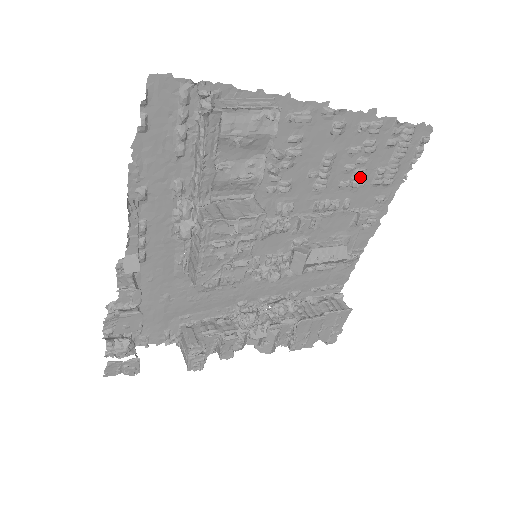
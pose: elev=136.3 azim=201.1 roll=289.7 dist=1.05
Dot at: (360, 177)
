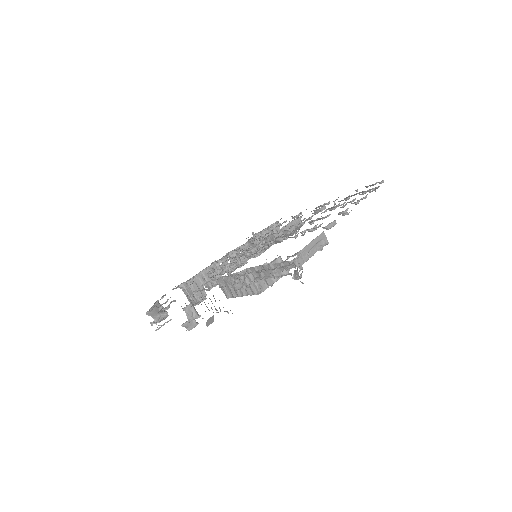
Dot at: occluded
